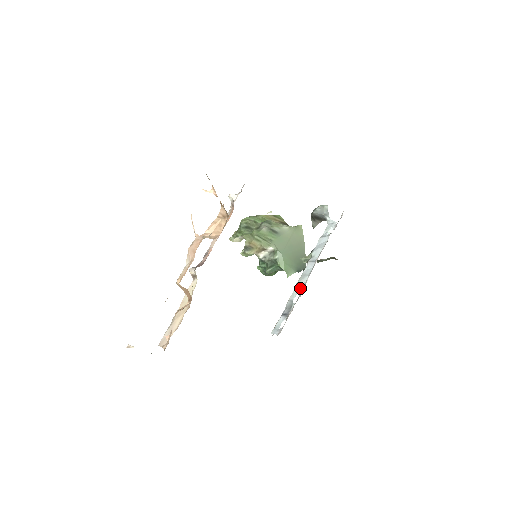
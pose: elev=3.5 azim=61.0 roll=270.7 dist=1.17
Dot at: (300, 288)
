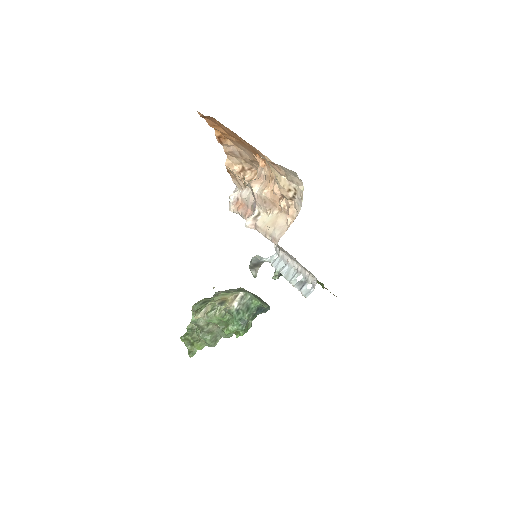
Dot at: (295, 275)
